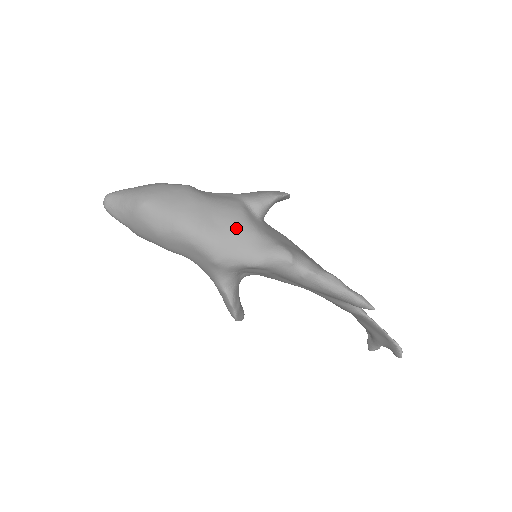
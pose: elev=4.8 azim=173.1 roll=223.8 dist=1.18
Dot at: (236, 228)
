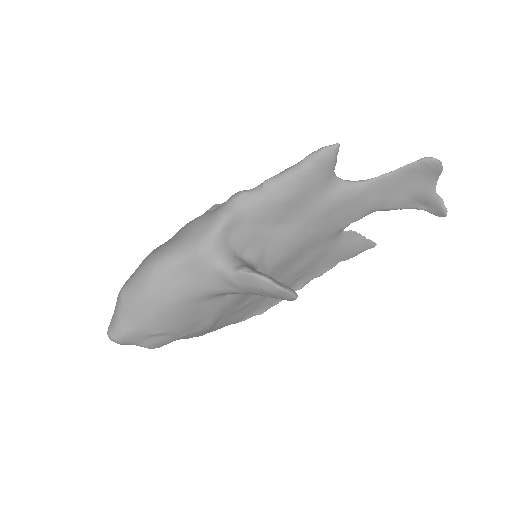
Dot at: (189, 225)
